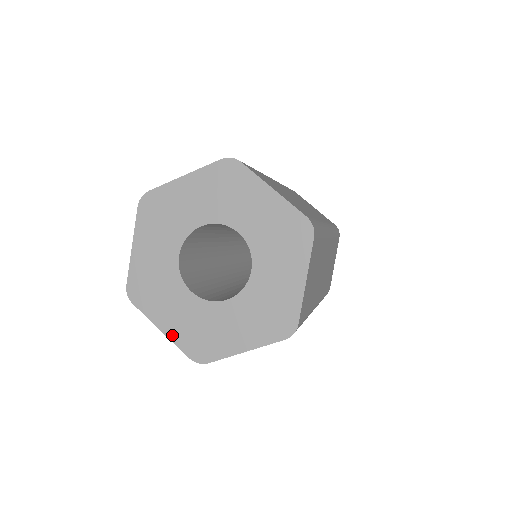
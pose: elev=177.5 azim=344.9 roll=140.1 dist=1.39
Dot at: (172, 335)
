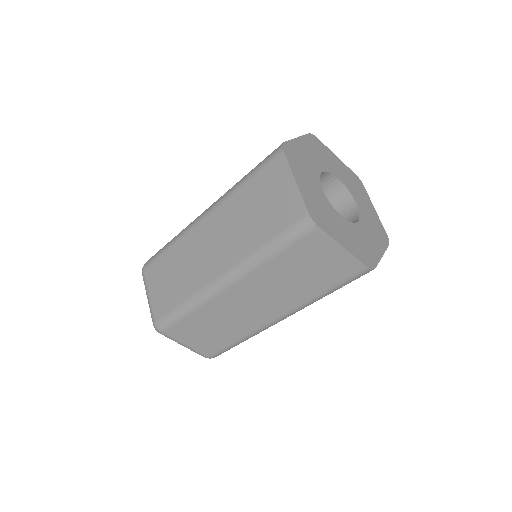
Dot at: (351, 250)
